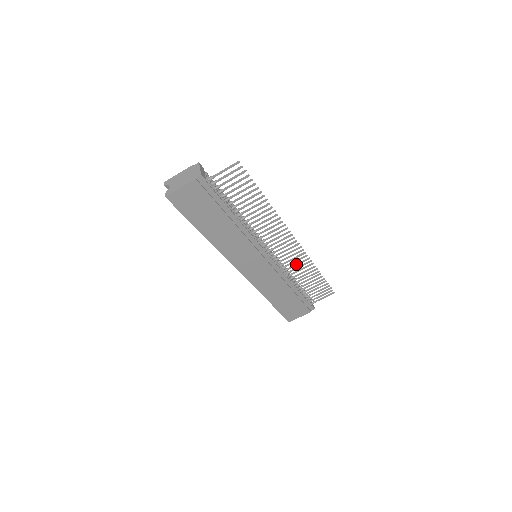
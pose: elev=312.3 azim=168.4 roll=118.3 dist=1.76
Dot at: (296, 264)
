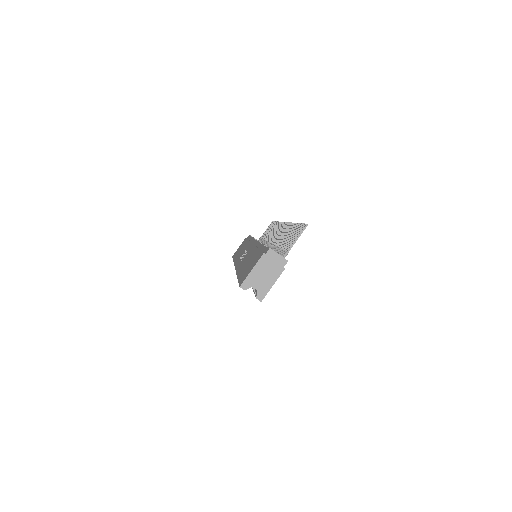
Dot at: occluded
